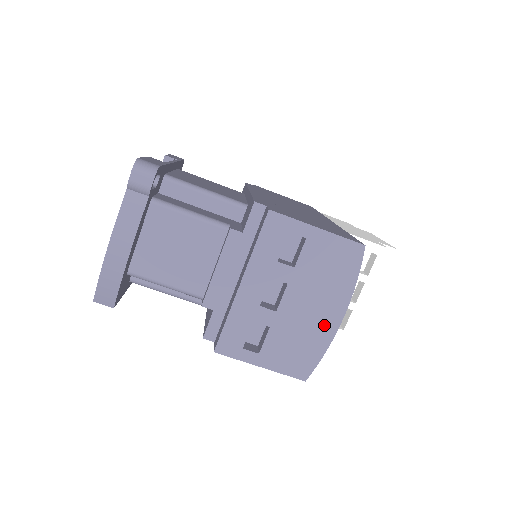
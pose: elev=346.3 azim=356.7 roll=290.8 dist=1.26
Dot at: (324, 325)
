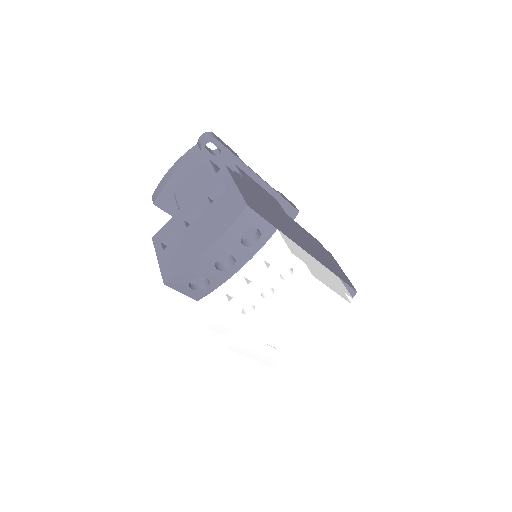
Dot at: (196, 250)
